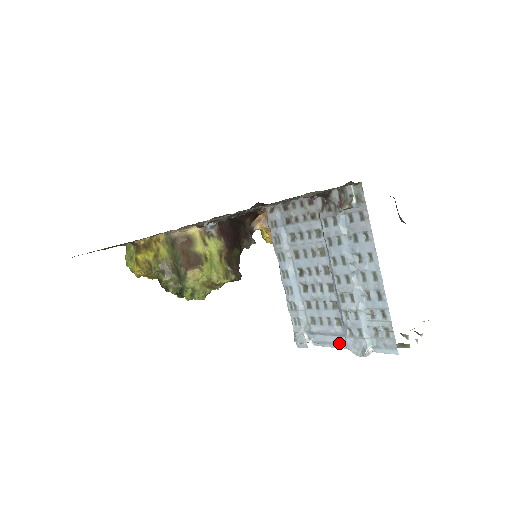
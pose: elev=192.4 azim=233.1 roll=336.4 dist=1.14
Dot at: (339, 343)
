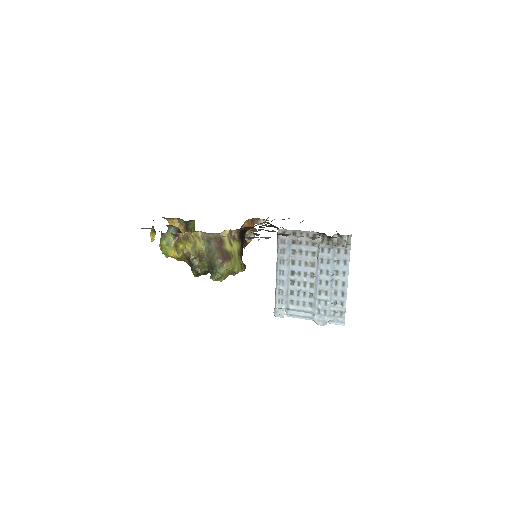
Dot at: (307, 317)
